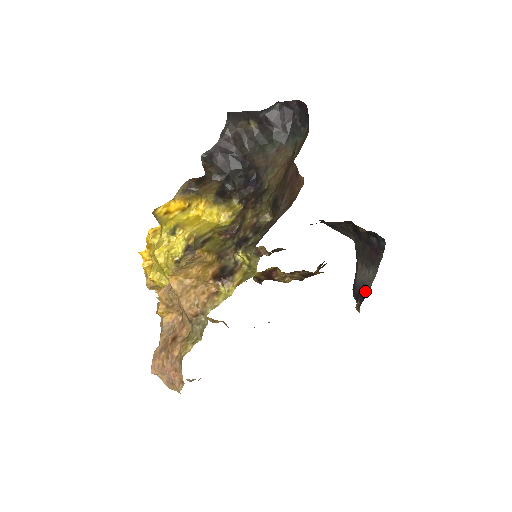
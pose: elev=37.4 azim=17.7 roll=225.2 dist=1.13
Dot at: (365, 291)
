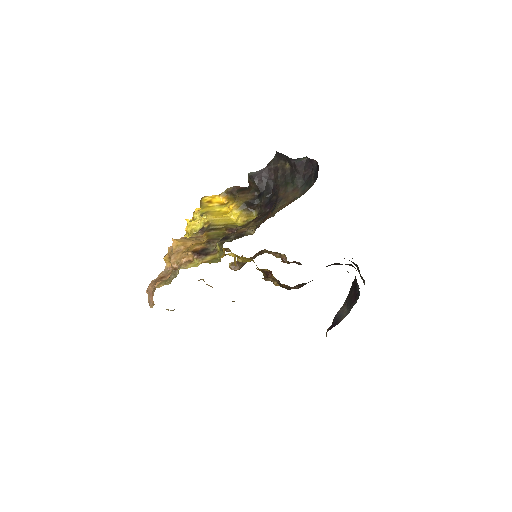
Dot at: (337, 323)
